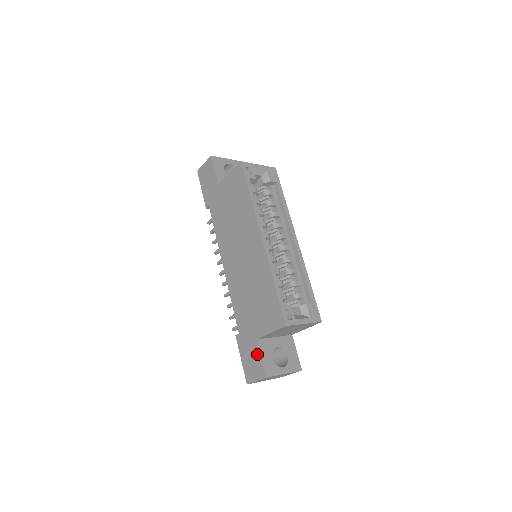
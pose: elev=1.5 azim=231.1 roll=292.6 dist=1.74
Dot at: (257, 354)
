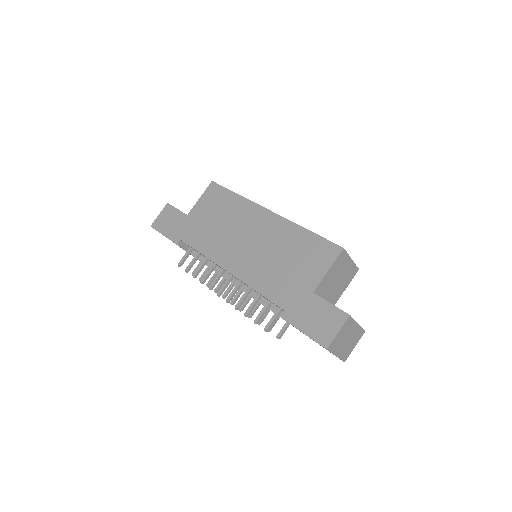
Dot at: (323, 304)
